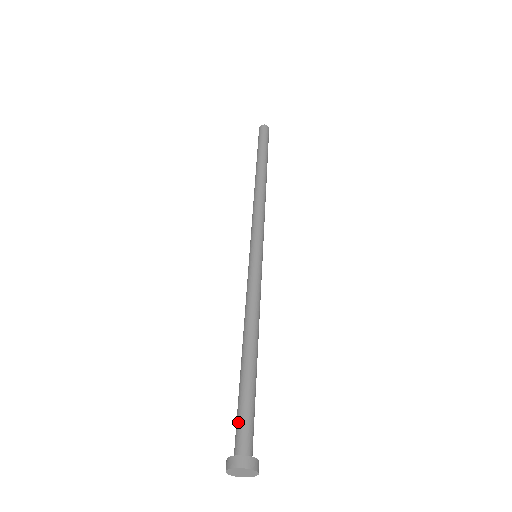
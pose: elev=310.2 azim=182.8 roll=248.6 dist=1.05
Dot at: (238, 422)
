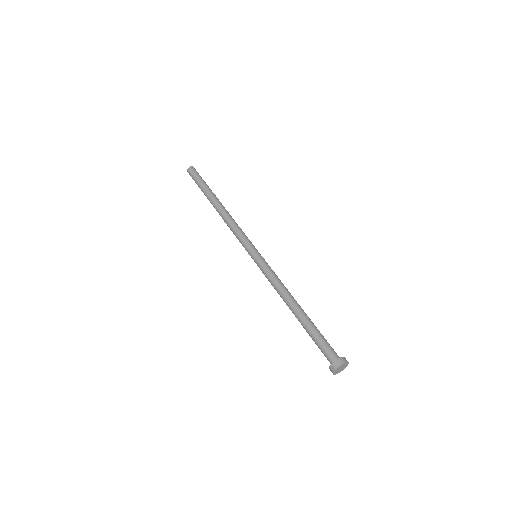
Dot at: (321, 347)
